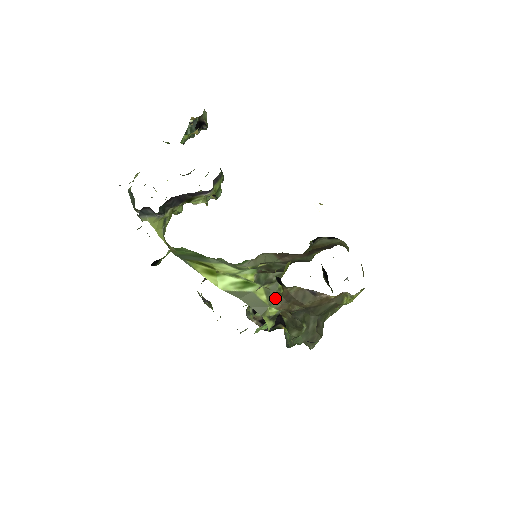
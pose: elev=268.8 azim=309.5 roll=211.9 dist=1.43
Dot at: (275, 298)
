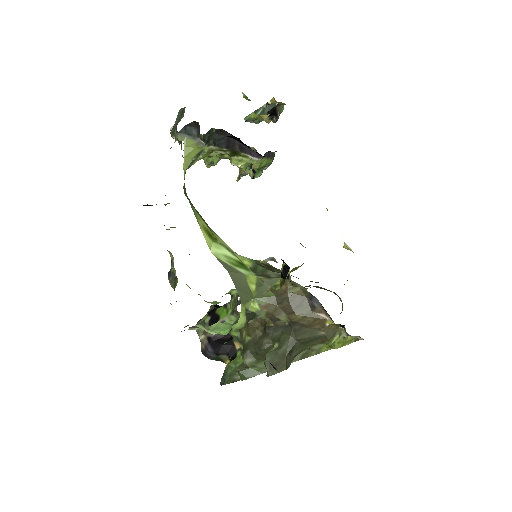
Dot at: (266, 293)
